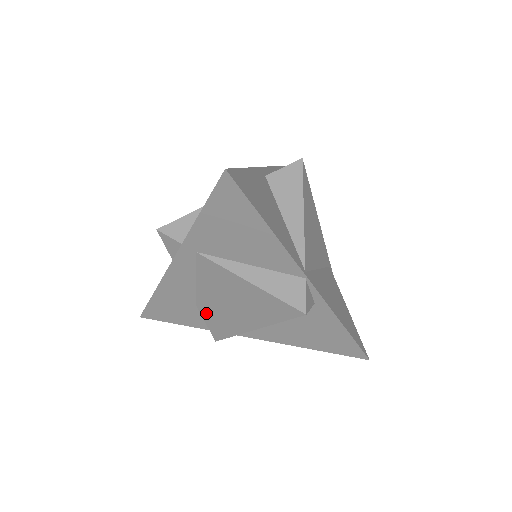
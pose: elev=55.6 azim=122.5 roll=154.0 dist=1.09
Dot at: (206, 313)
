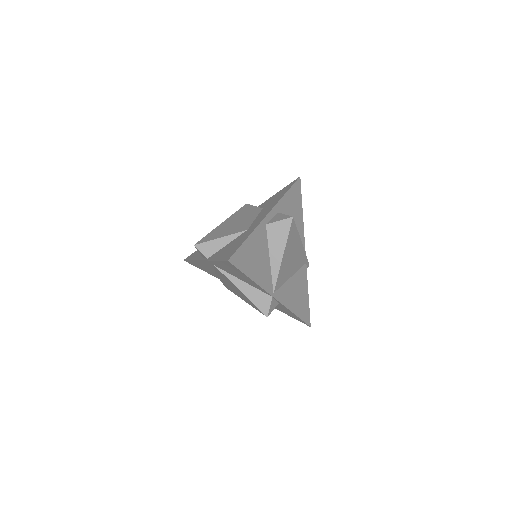
Dot at: (220, 279)
